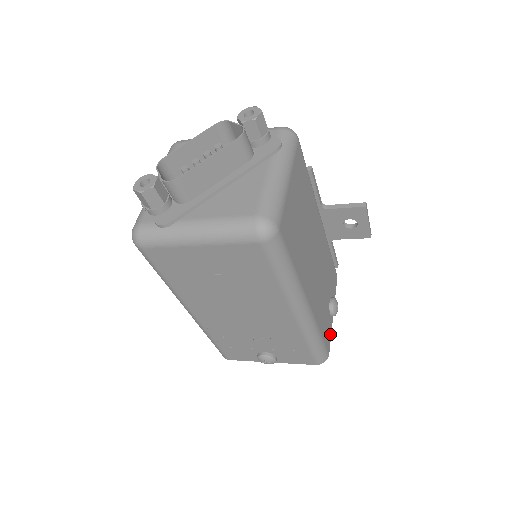
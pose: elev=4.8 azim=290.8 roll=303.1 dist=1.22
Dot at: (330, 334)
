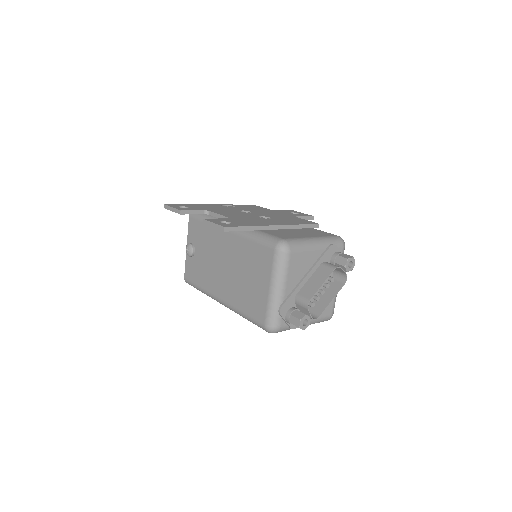
Dot at: occluded
